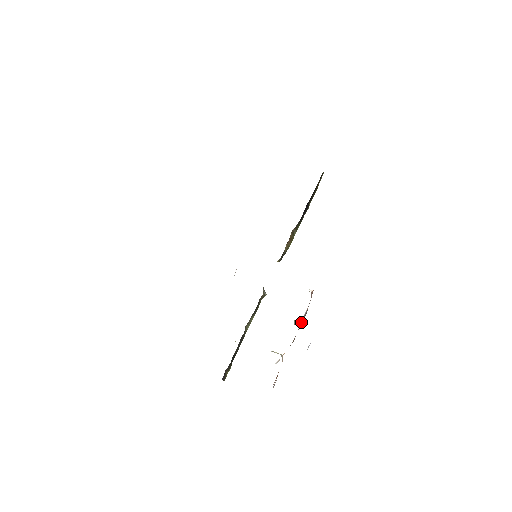
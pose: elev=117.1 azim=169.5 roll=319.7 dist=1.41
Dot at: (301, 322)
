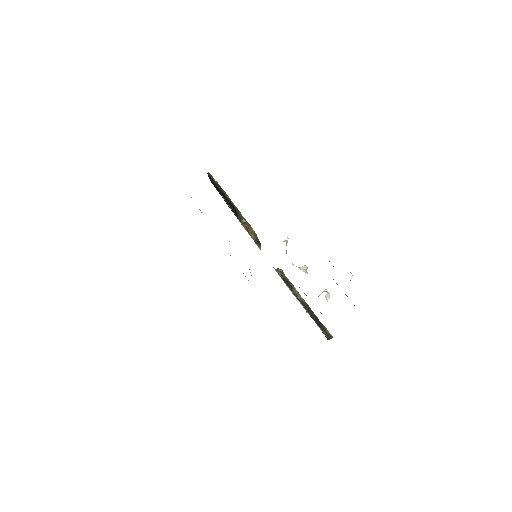
Dot at: occluded
